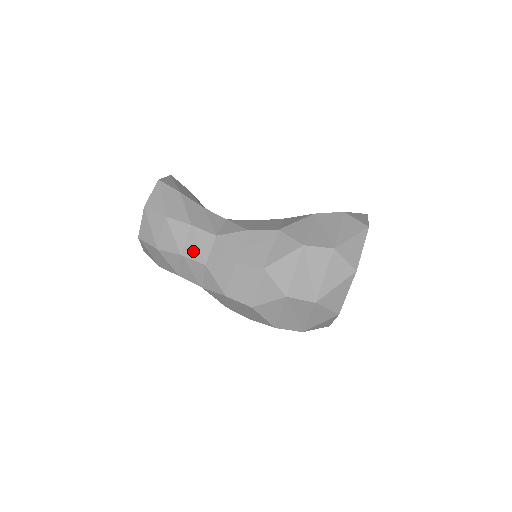
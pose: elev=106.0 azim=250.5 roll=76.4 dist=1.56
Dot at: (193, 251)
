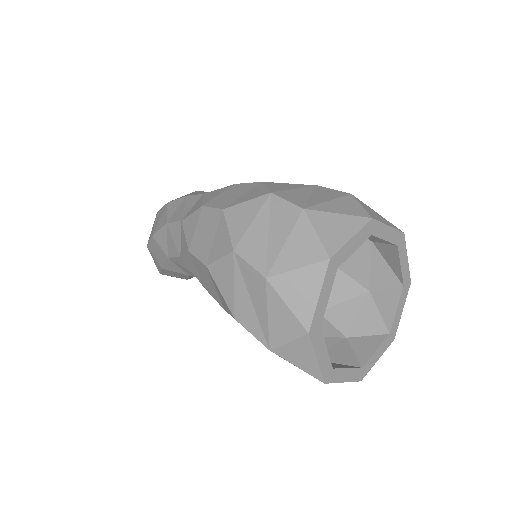
Dot at: occluded
